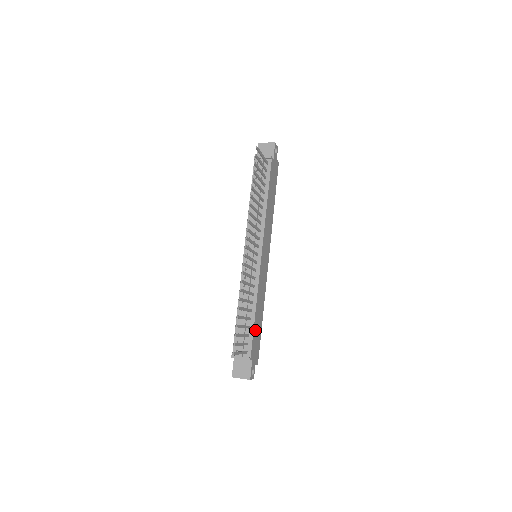
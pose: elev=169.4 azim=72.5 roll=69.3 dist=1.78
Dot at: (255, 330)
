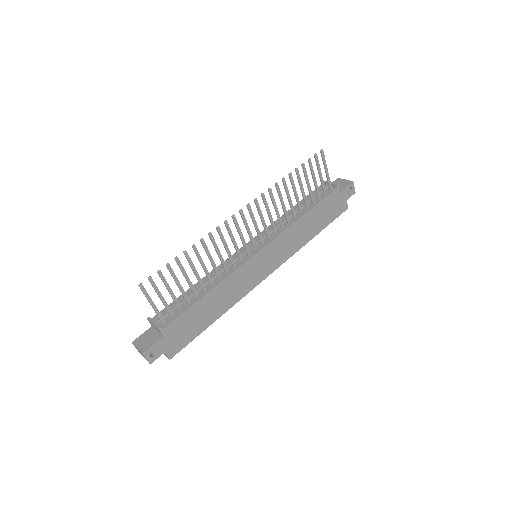
Dot at: (193, 312)
